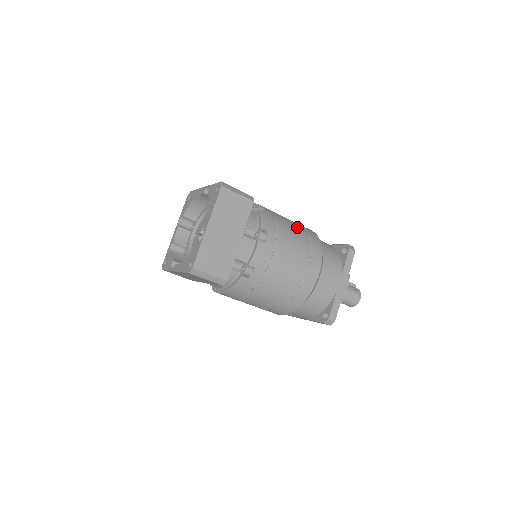
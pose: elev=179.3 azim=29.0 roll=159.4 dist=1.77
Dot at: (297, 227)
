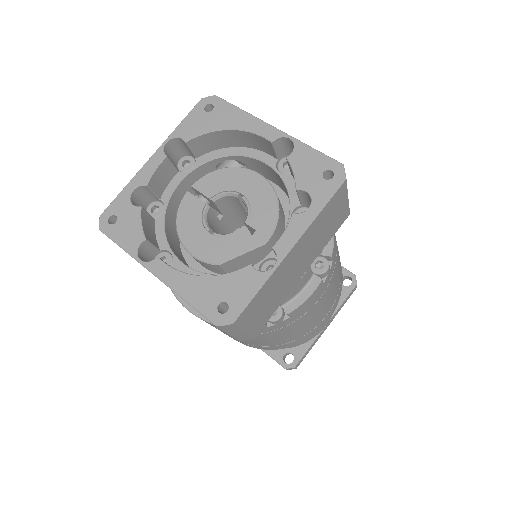
Dot at: occluded
